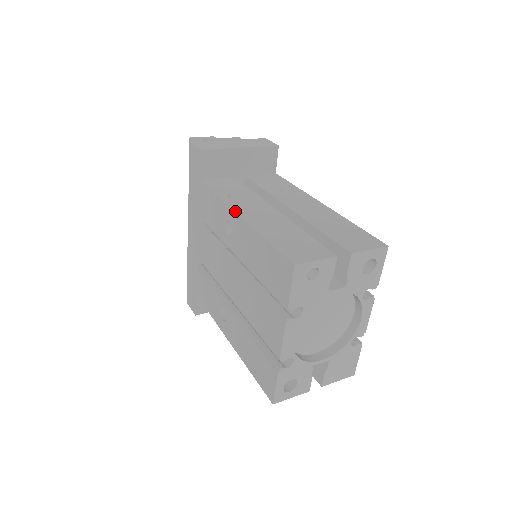
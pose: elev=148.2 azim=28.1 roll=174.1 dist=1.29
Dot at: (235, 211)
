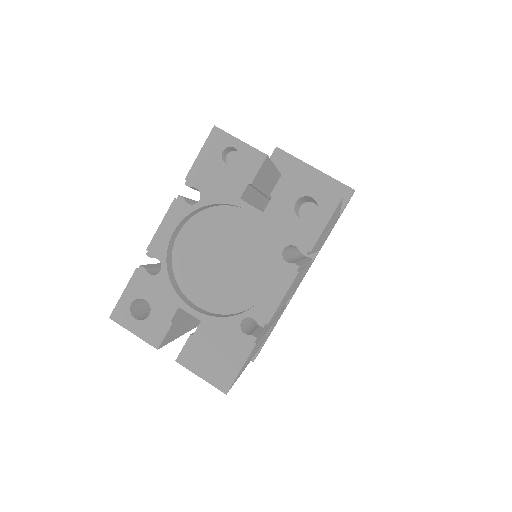
Dot at: occluded
